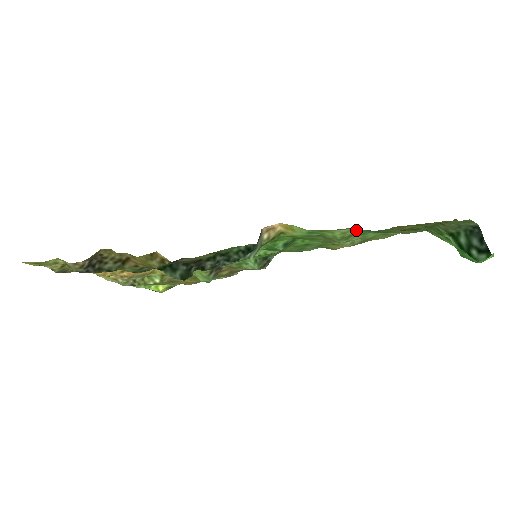
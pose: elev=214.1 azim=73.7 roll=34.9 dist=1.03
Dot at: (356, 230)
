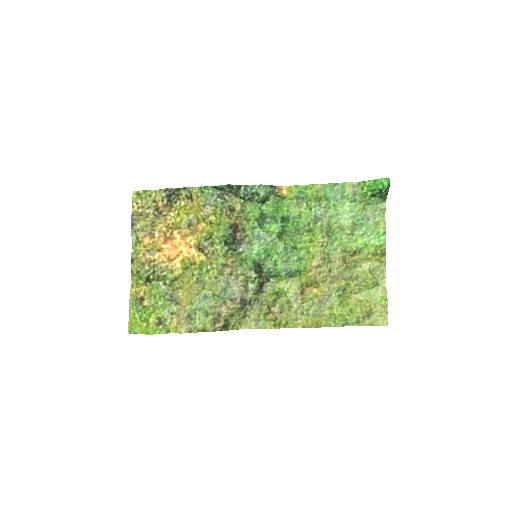
Dot at: (323, 192)
